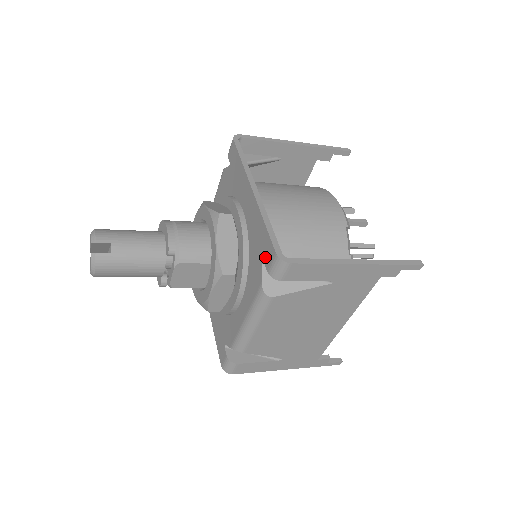
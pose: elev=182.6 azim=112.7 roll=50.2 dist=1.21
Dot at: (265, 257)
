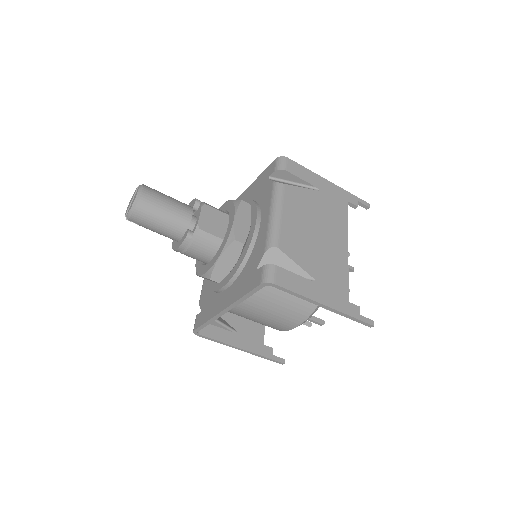
Dot at: (269, 174)
